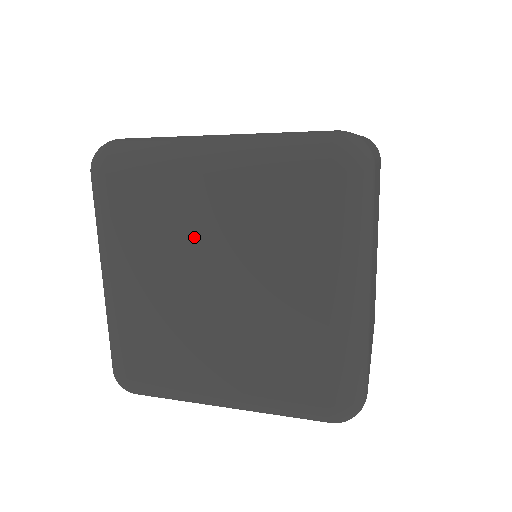
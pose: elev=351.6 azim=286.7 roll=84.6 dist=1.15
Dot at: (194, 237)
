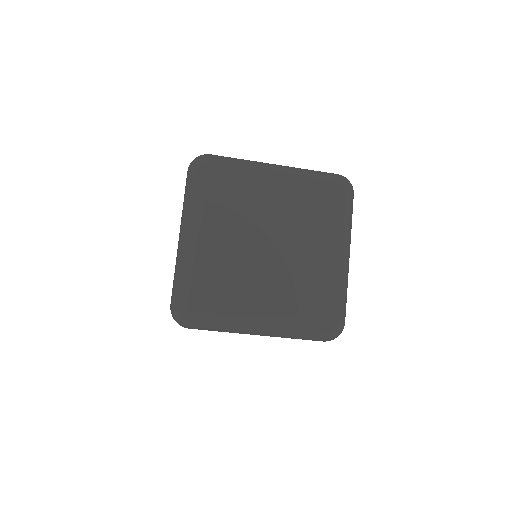
Dot at: (261, 212)
